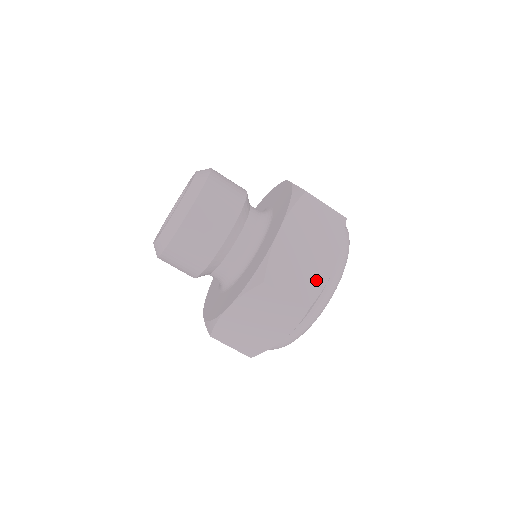
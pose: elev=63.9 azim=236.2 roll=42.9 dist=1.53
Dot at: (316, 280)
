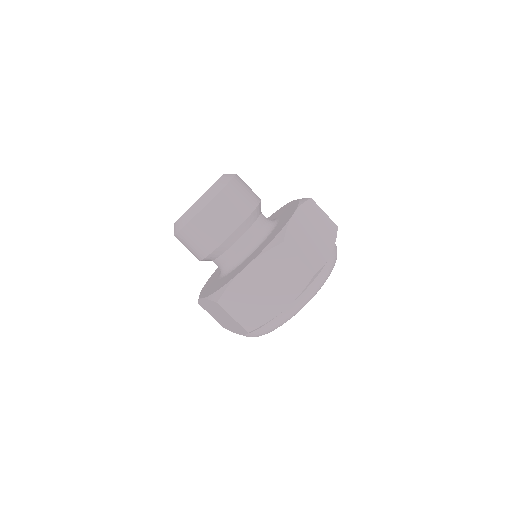
Dot at: (263, 314)
